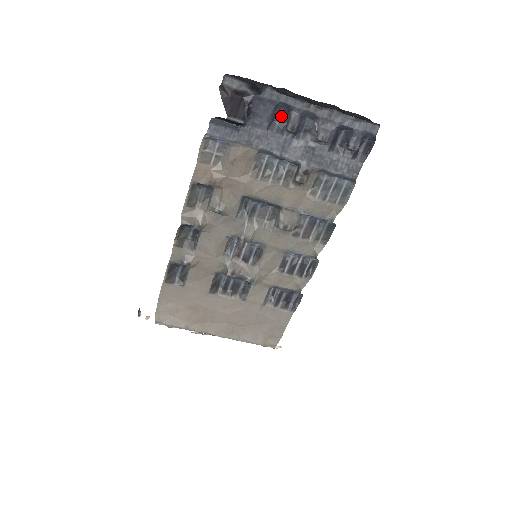
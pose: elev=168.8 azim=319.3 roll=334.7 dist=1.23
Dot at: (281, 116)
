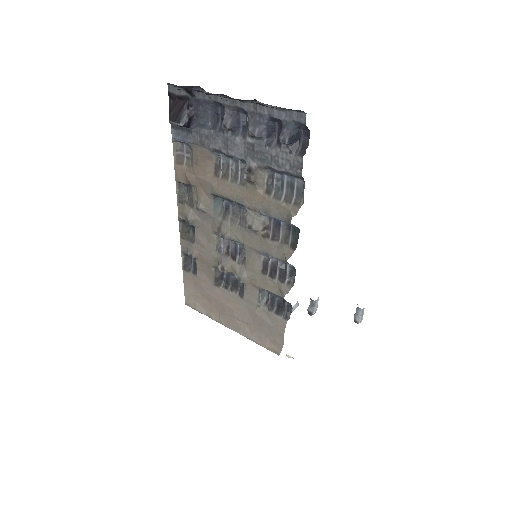
Dot at: (221, 114)
